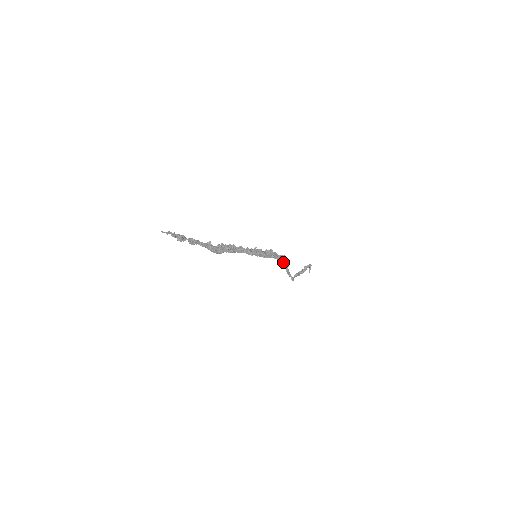
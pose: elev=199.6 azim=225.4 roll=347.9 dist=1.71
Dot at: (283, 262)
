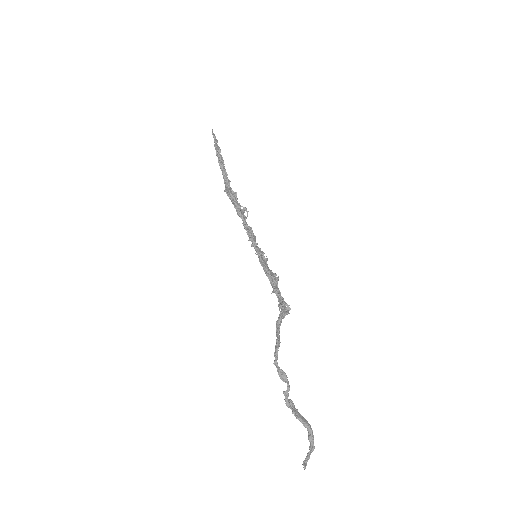
Dot at: (282, 303)
